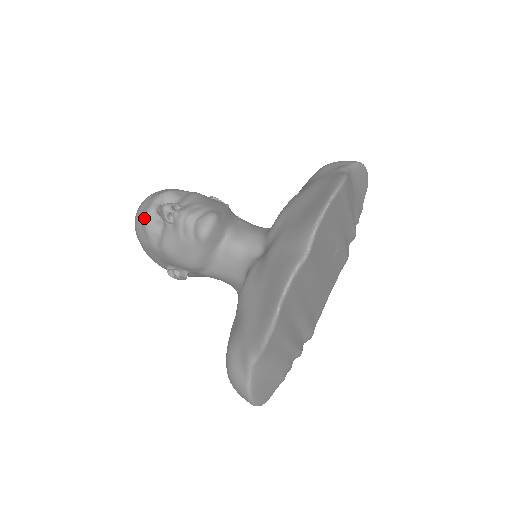
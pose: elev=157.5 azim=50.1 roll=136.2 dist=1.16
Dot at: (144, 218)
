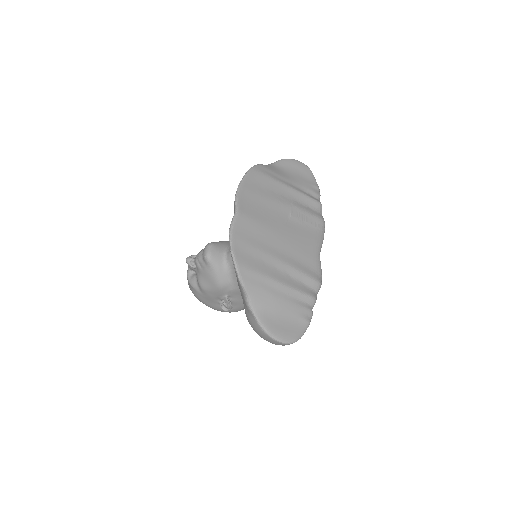
Dot at: (187, 279)
